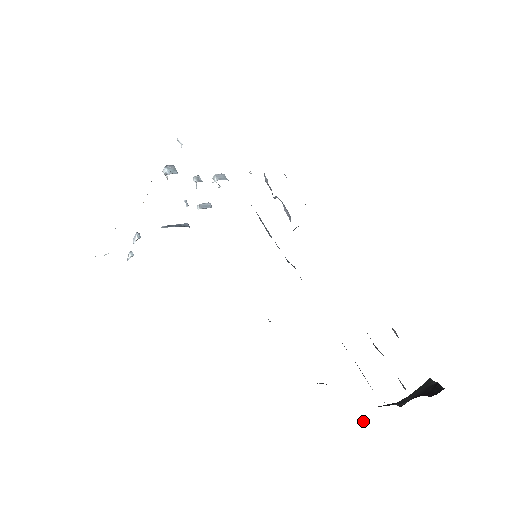
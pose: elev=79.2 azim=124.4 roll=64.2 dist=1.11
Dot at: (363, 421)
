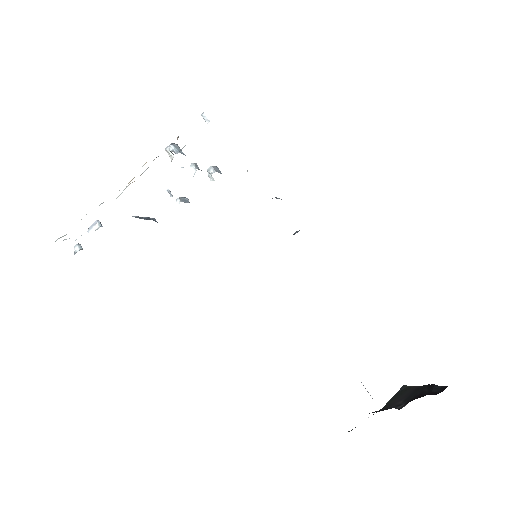
Dot at: (349, 431)
